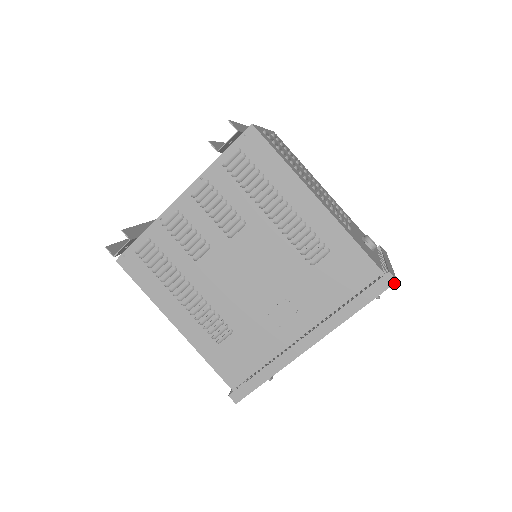
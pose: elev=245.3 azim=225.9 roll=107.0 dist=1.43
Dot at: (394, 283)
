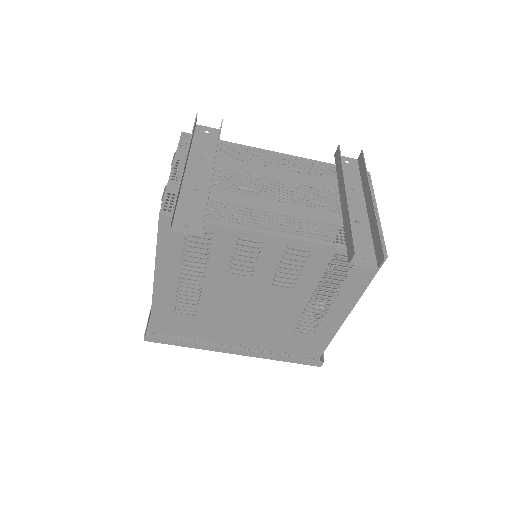
Dot at: (318, 366)
